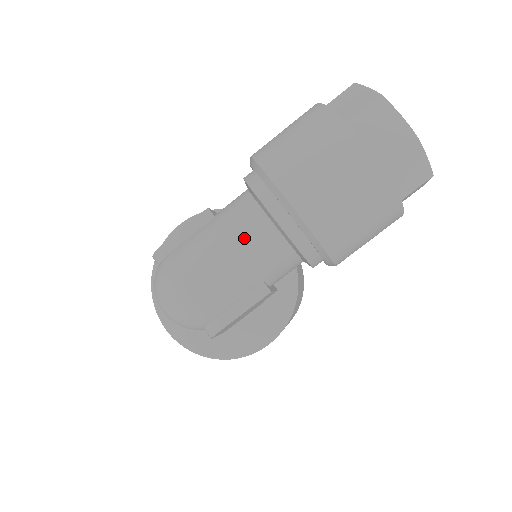
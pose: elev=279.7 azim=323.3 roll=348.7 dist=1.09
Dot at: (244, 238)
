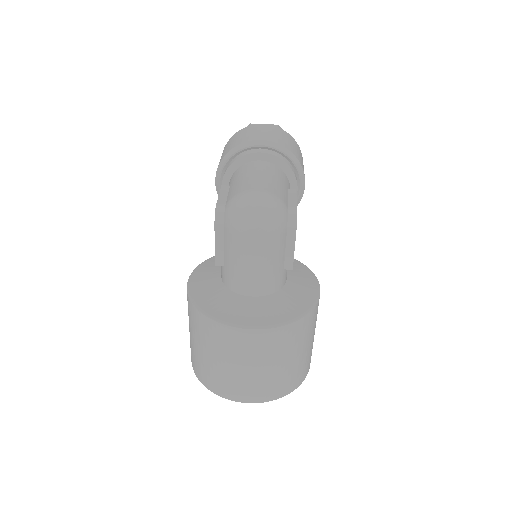
Dot at: (259, 168)
